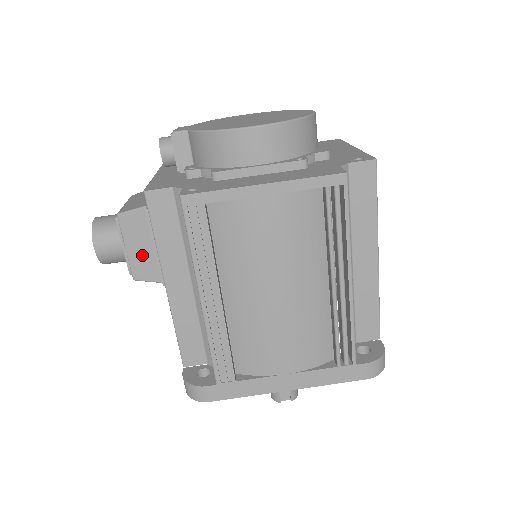
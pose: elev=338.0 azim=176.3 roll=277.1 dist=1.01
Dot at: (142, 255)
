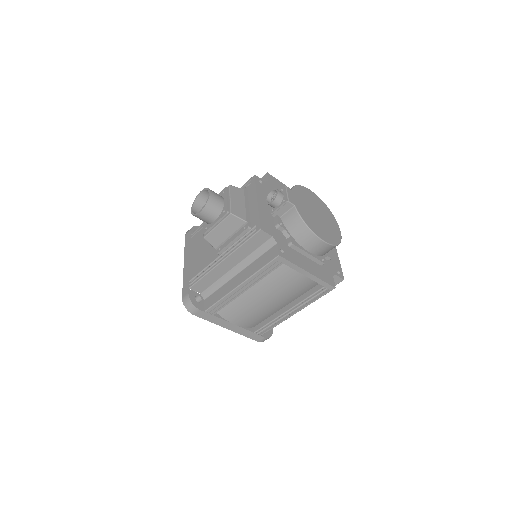
Dot at: (221, 234)
